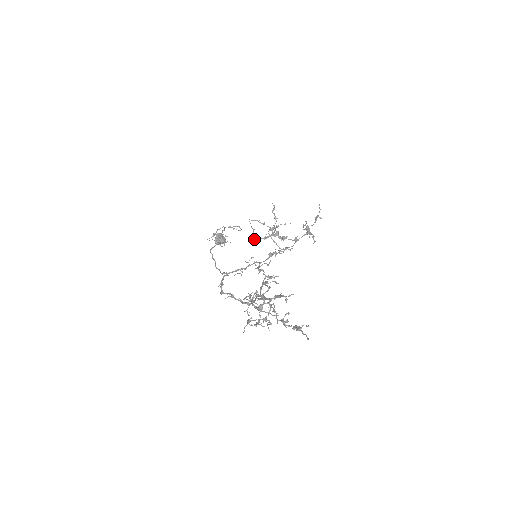
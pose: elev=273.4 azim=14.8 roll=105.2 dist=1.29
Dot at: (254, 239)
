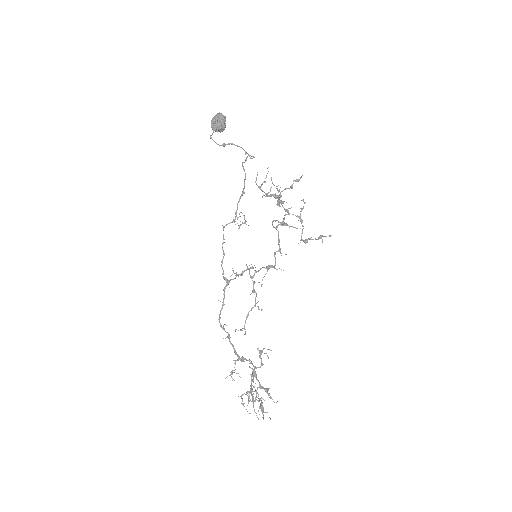
Dot at: (257, 185)
